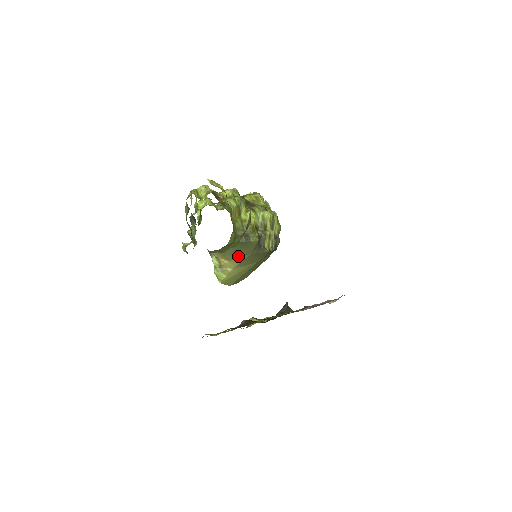
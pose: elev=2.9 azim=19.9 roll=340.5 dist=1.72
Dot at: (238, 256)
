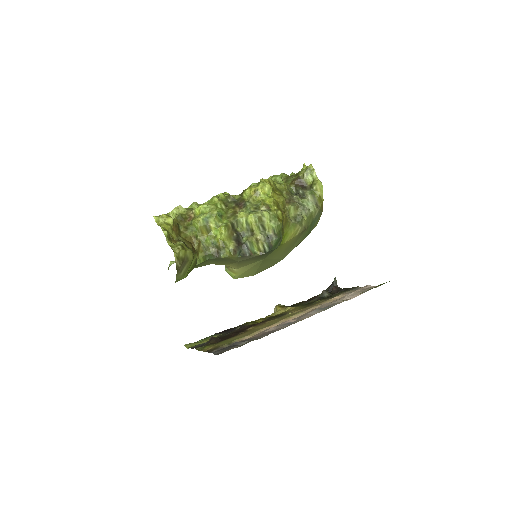
Dot at: (229, 263)
